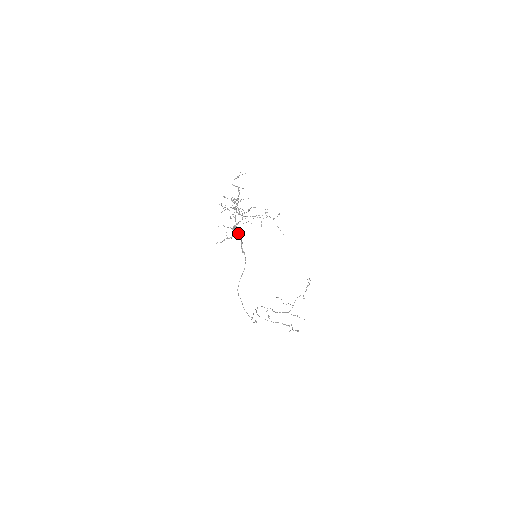
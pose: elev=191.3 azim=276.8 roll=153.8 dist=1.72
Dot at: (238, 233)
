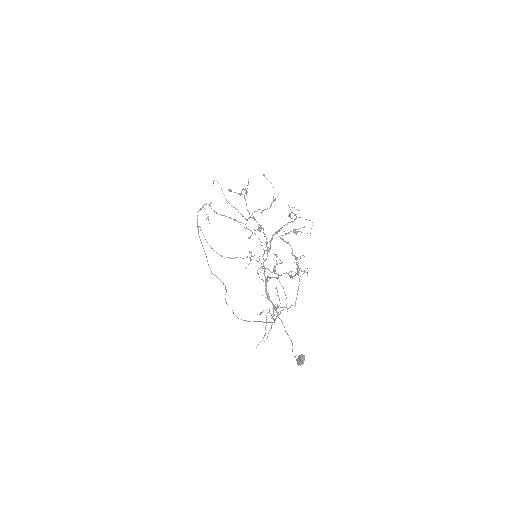
Dot at: (302, 360)
